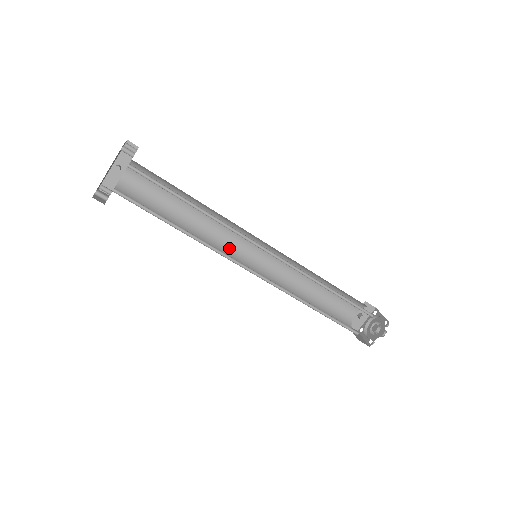
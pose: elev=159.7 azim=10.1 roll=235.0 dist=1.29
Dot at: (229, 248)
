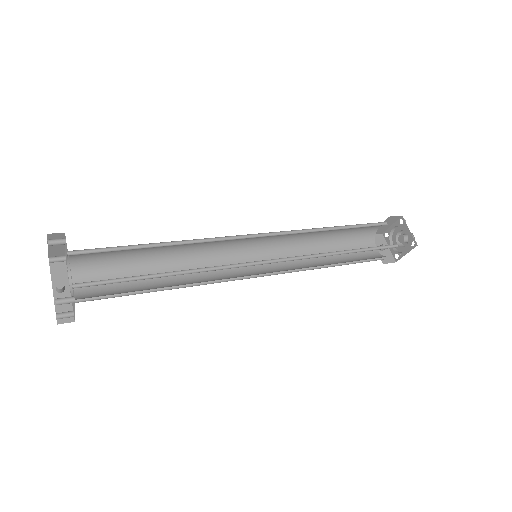
Dot at: (229, 276)
